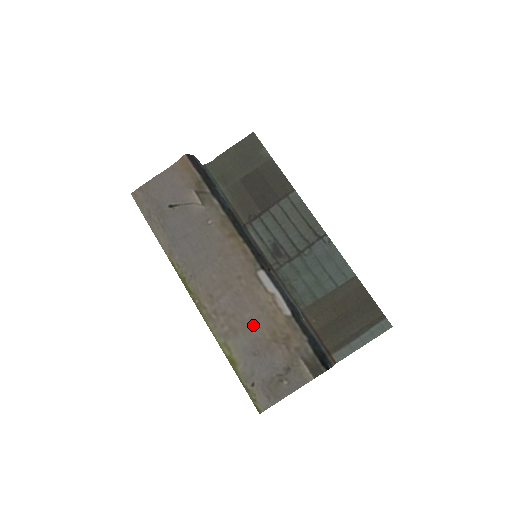
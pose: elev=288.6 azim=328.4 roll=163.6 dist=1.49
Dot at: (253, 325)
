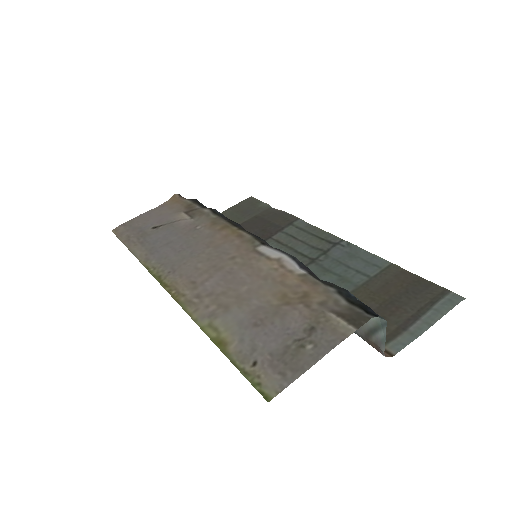
Dot at: (252, 295)
